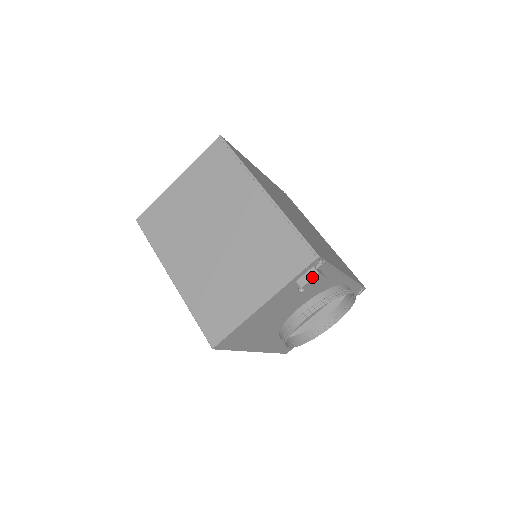
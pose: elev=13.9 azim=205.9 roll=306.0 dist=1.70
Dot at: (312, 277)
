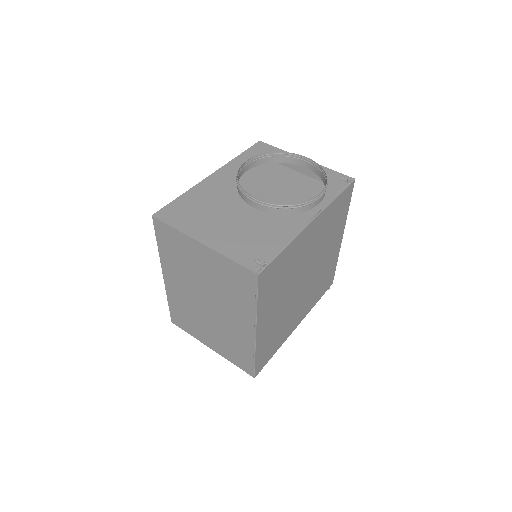
Dot at: occluded
